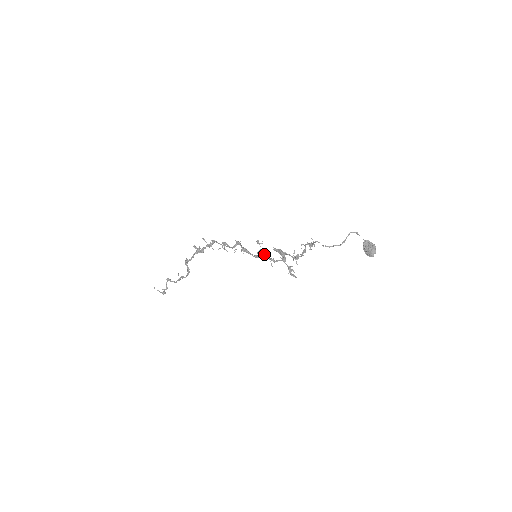
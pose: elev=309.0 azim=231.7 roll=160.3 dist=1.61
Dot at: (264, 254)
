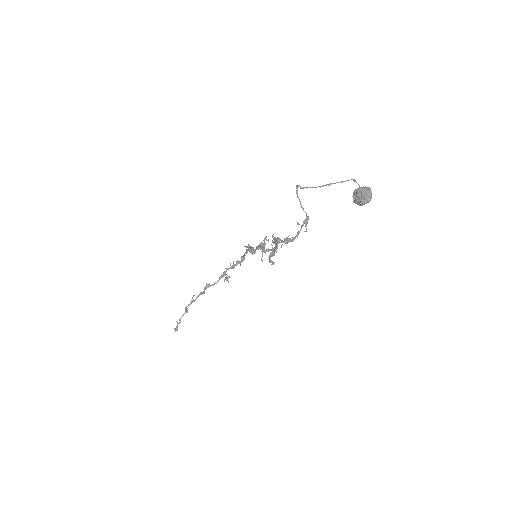
Dot at: (261, 246)
